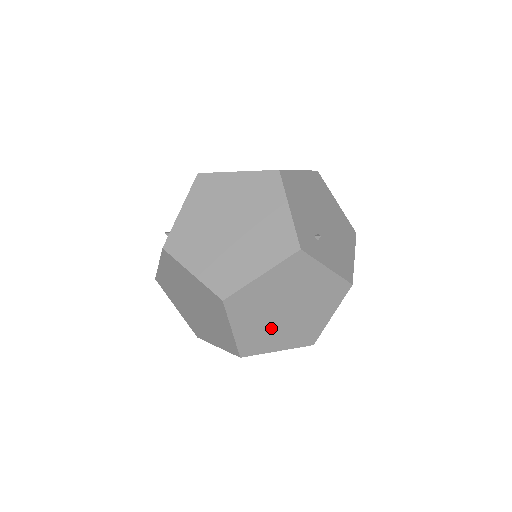
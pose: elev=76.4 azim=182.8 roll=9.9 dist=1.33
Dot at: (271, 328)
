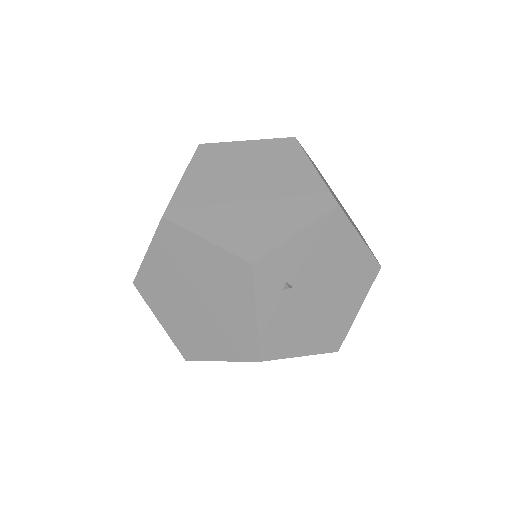
Dot at: (172, 295)
